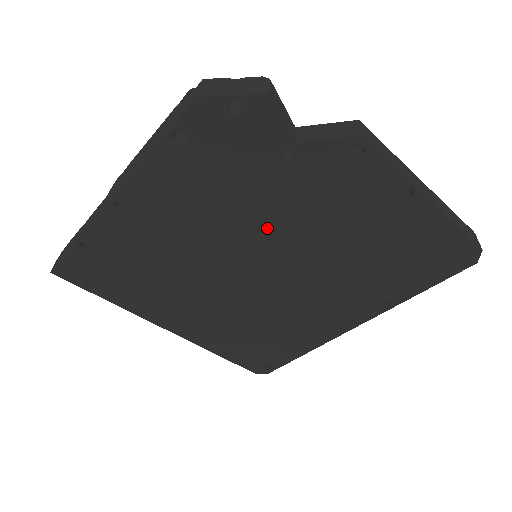
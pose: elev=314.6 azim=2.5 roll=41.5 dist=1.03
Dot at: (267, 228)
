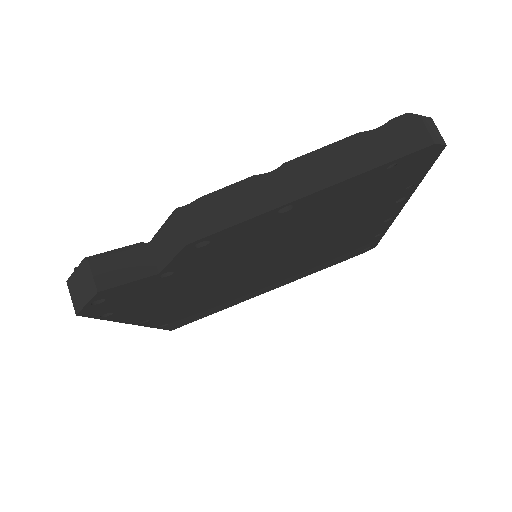
Dot at: (230, 271)
